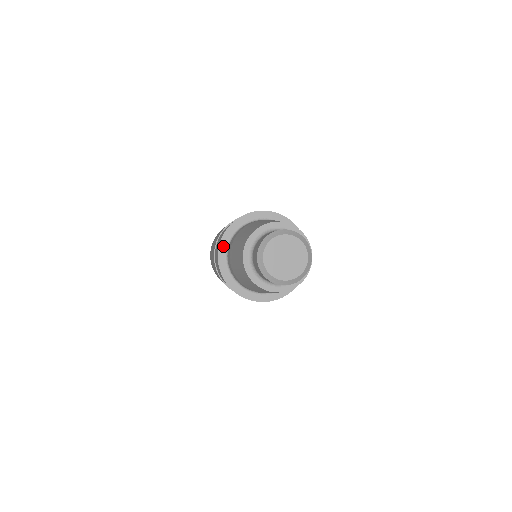
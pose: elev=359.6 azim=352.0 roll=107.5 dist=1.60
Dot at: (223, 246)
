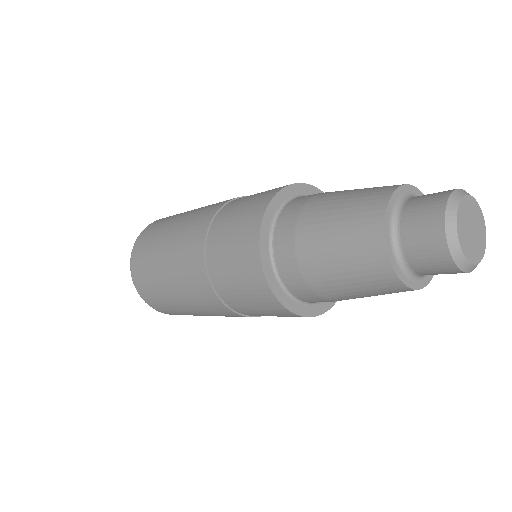
Dot at: (276, 288)
